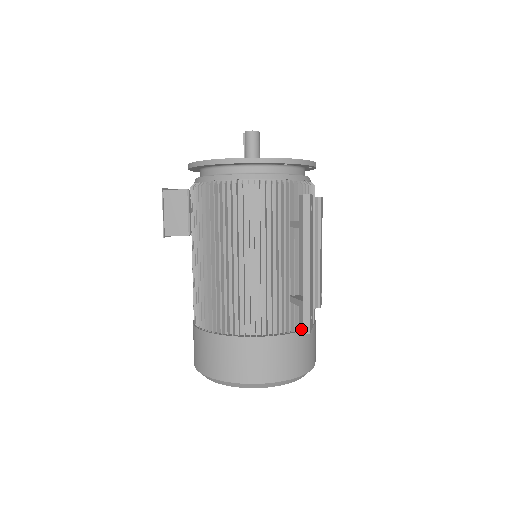
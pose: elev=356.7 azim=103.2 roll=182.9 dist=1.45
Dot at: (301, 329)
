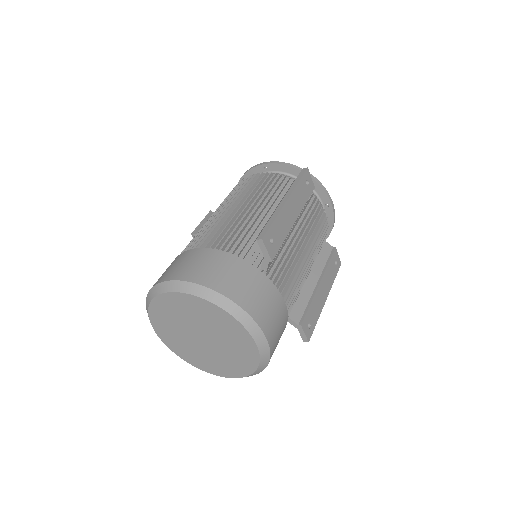
Dot at: (262, 272)
